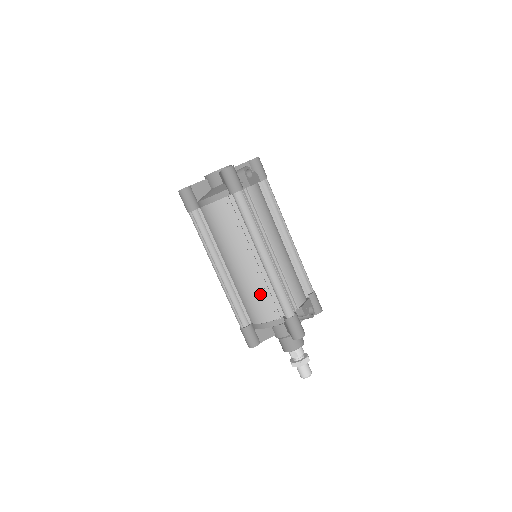
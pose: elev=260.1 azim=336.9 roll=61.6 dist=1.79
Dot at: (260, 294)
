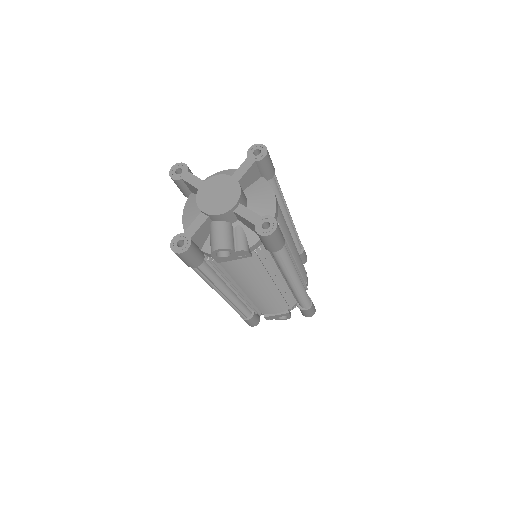
Dot at: occluded
